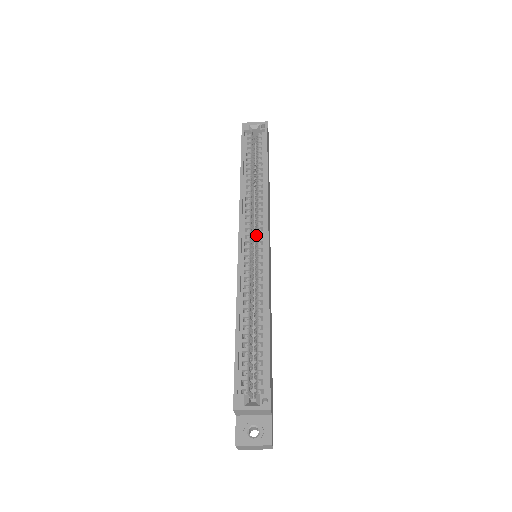
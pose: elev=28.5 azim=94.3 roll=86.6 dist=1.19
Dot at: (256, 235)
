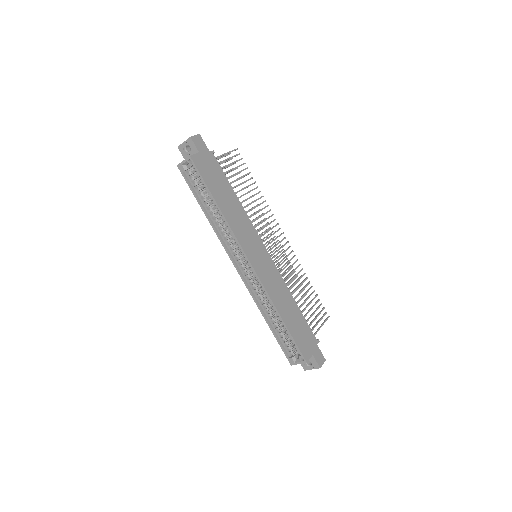
Dot at: (244, 256)
